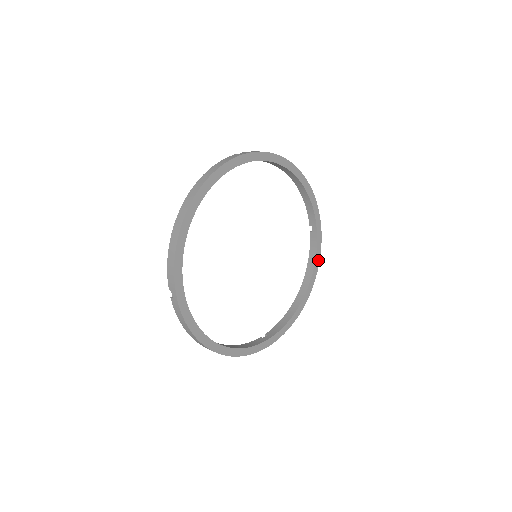
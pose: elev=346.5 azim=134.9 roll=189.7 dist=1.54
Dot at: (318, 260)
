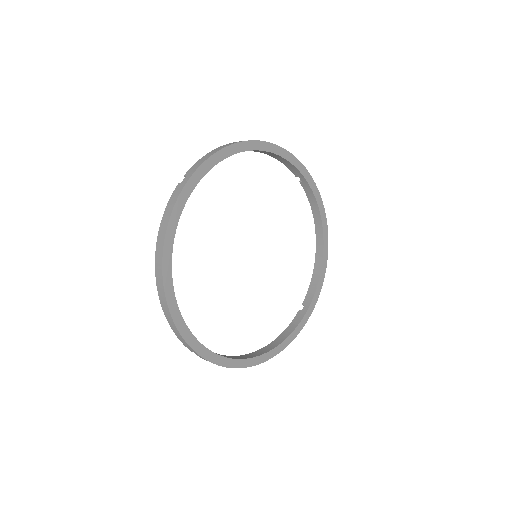
Dot at: (291, 339)
